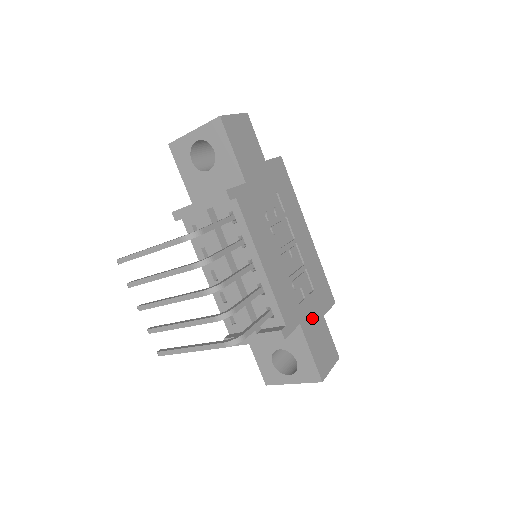
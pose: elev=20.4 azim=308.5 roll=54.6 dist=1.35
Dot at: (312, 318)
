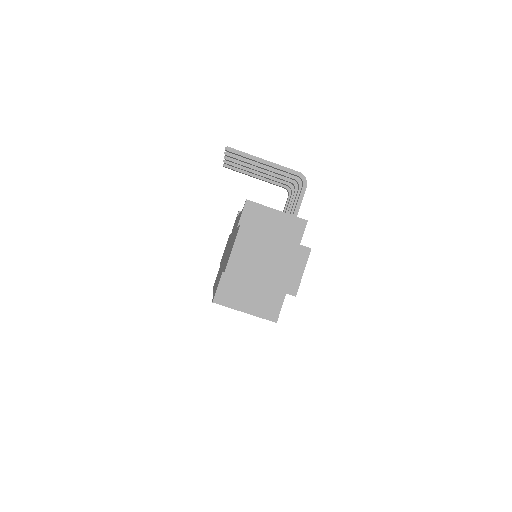
Dot at: occluded
